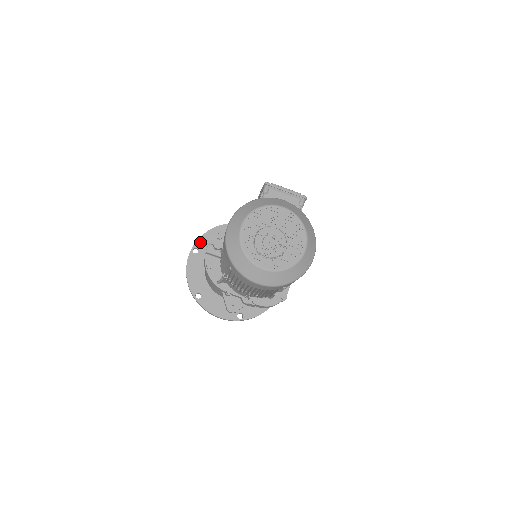
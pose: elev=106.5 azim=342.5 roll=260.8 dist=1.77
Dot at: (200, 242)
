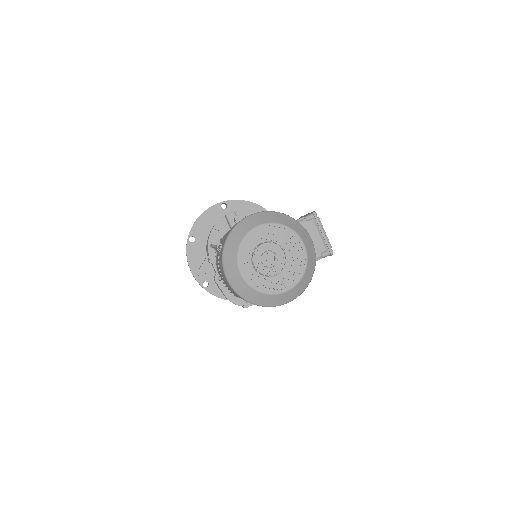
Dot at: (234, 203)
